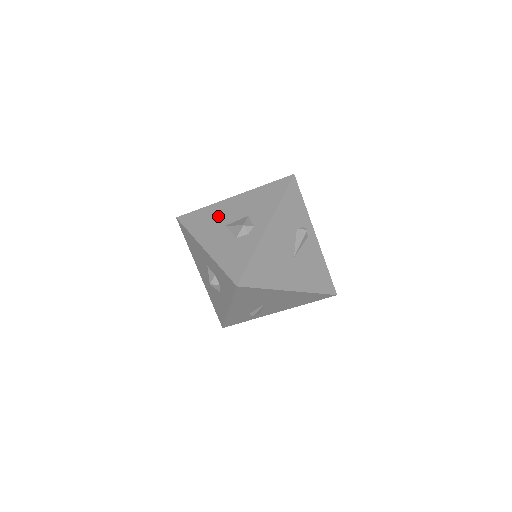
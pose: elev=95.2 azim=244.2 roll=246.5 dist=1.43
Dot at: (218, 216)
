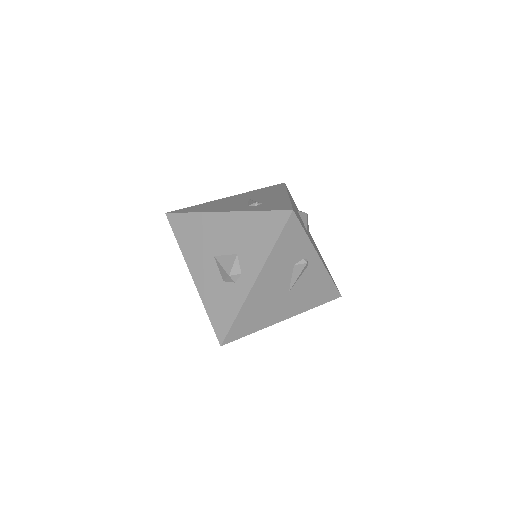
Dot at: (207, 237)
